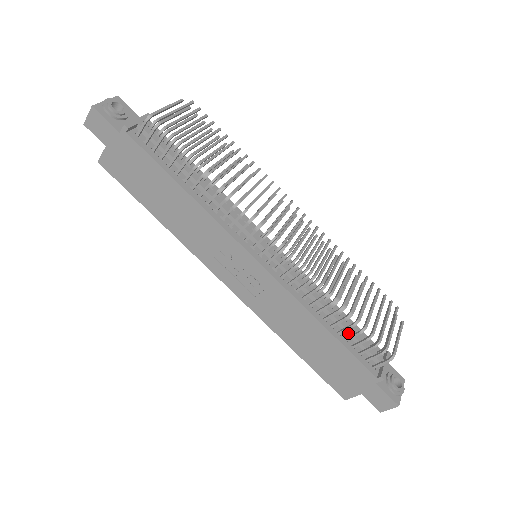
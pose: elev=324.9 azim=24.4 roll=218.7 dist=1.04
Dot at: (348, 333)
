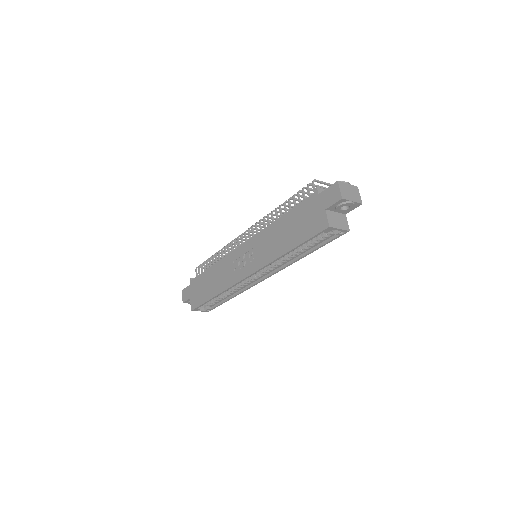
Dot at: occluded
